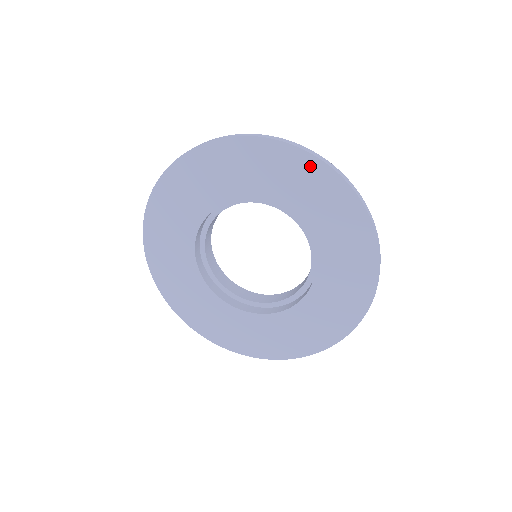
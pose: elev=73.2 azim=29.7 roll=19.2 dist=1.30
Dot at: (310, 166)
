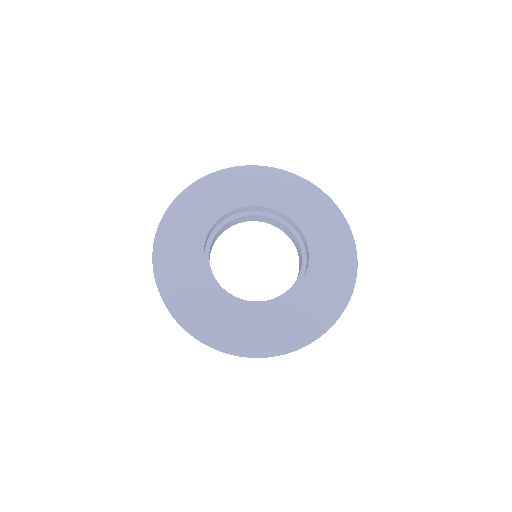
Dot at: (347, 242)
